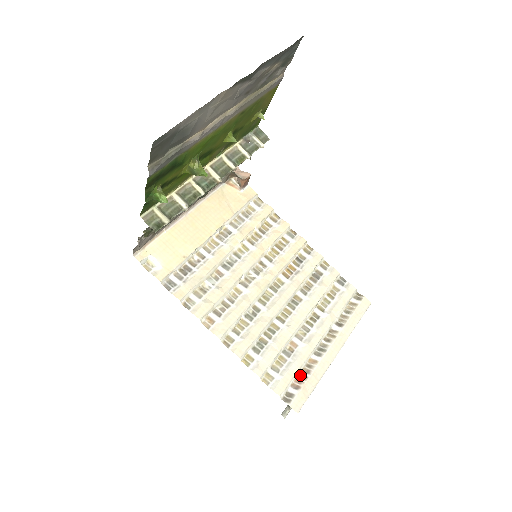
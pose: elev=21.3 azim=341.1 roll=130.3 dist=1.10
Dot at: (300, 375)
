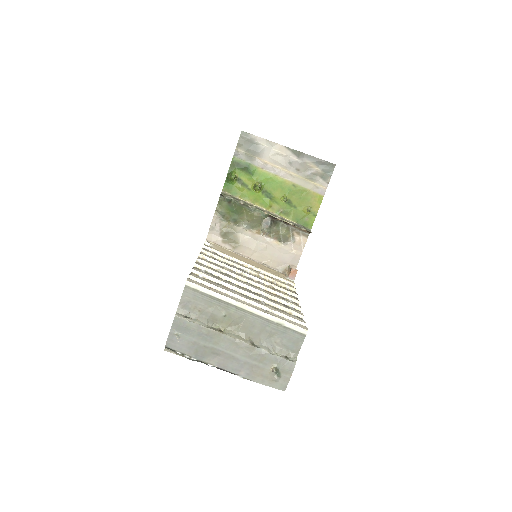
Dot at: (212, 288)
